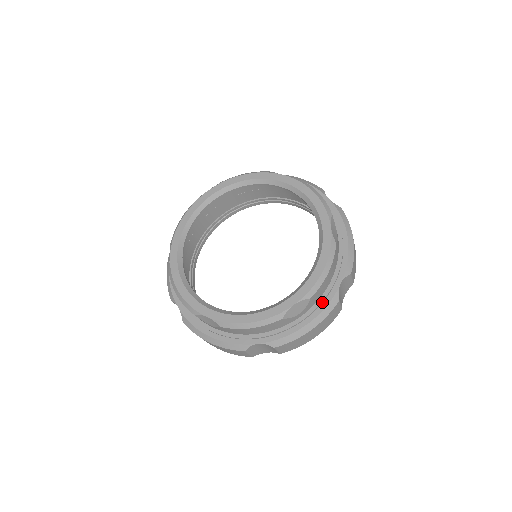
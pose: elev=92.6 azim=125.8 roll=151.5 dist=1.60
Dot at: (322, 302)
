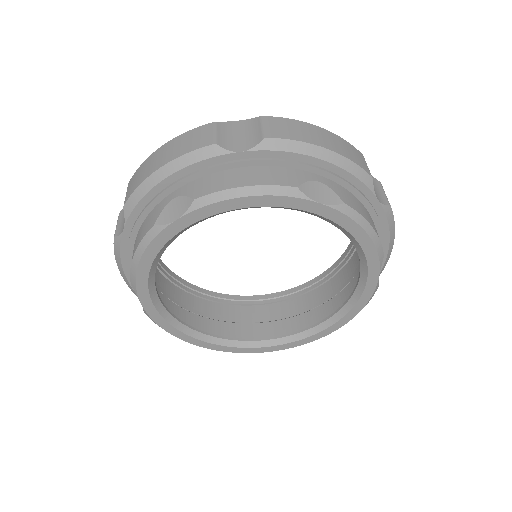
Dot at: occluded
